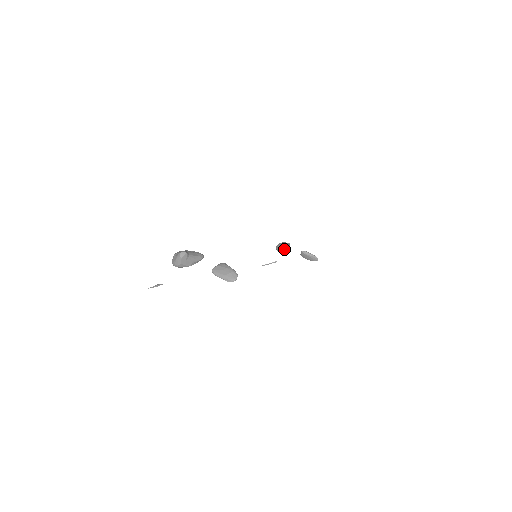
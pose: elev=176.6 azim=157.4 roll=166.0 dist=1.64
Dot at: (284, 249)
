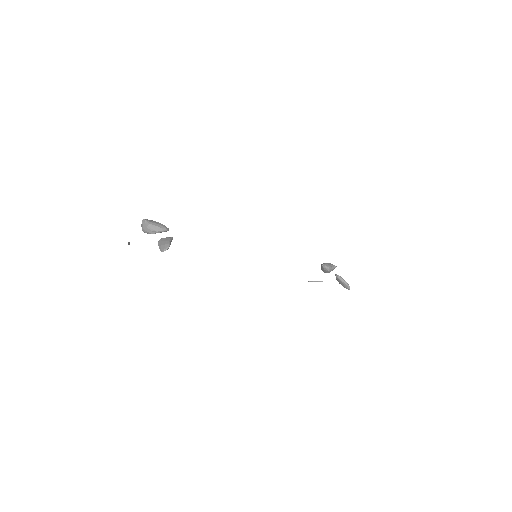
Dot at: (323, 269)
